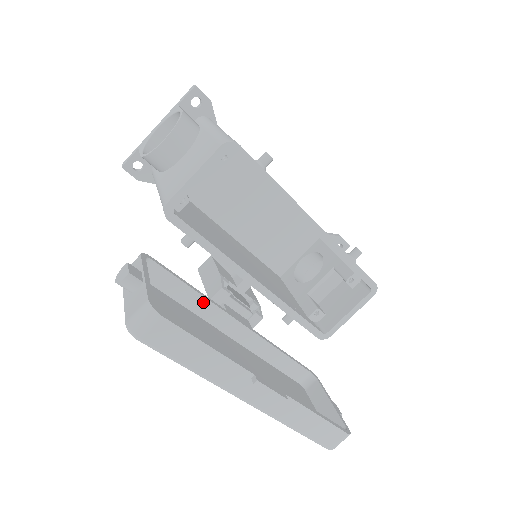
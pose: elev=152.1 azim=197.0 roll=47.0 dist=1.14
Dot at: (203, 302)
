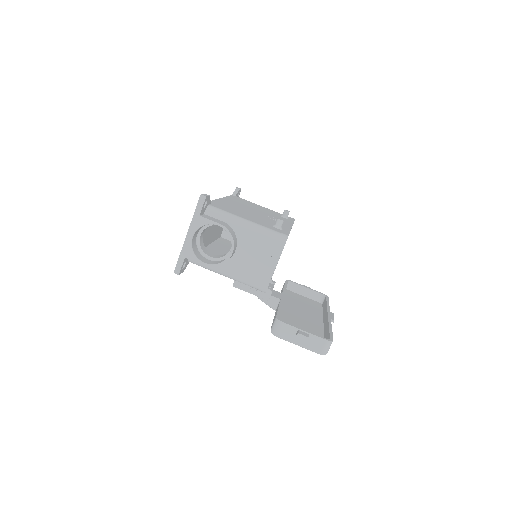
Dot at: occluded
